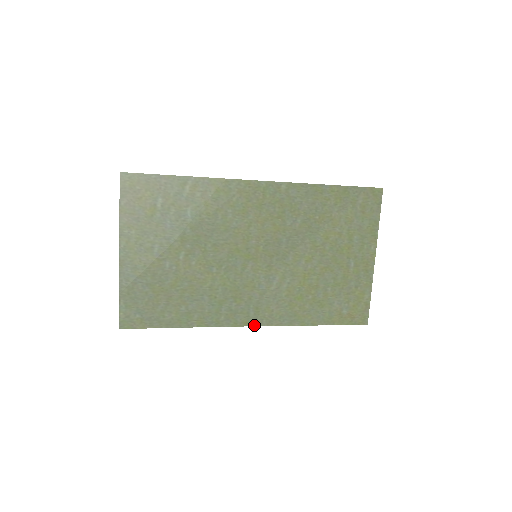
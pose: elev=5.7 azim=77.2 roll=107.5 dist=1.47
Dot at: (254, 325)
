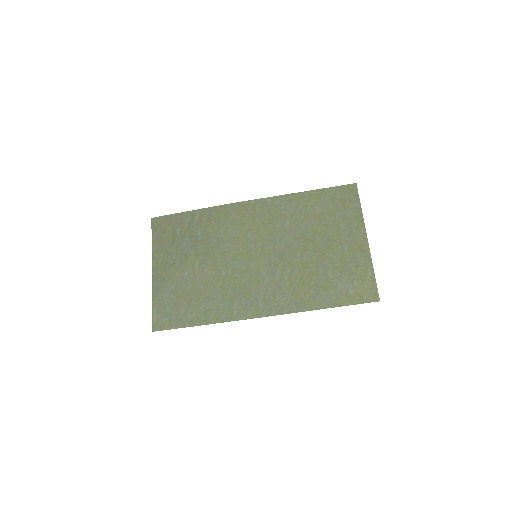
Dot at: (265, 316)
